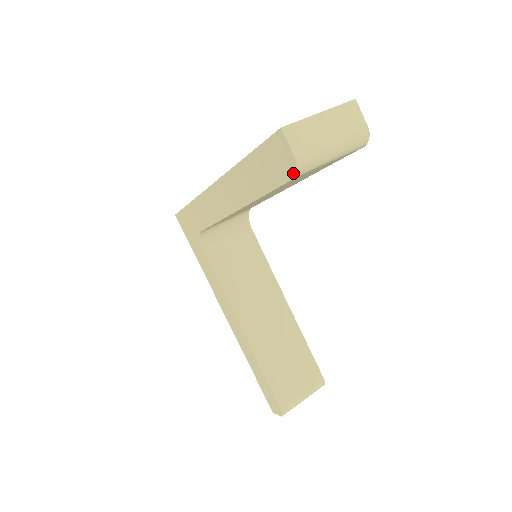
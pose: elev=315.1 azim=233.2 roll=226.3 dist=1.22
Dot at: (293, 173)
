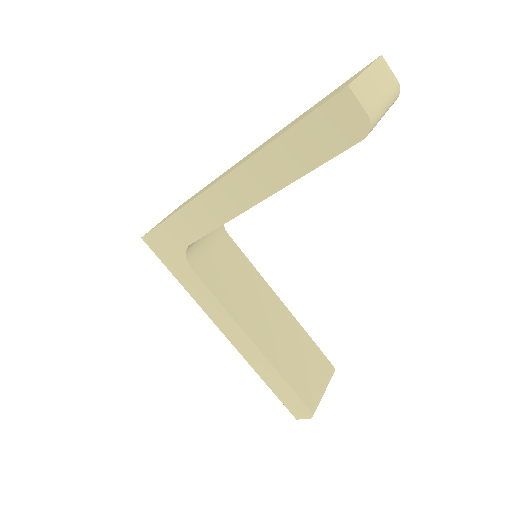
Dot at: (363, 133)
